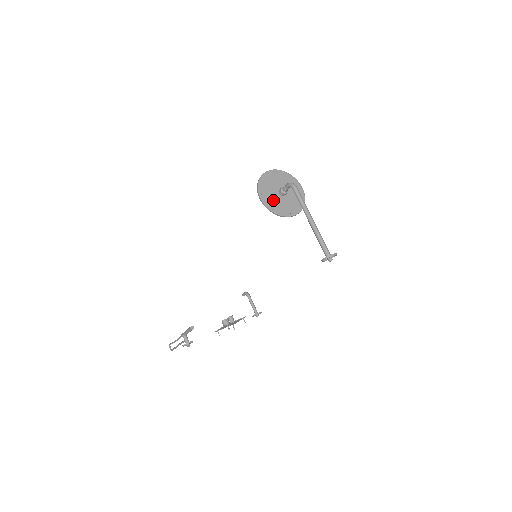
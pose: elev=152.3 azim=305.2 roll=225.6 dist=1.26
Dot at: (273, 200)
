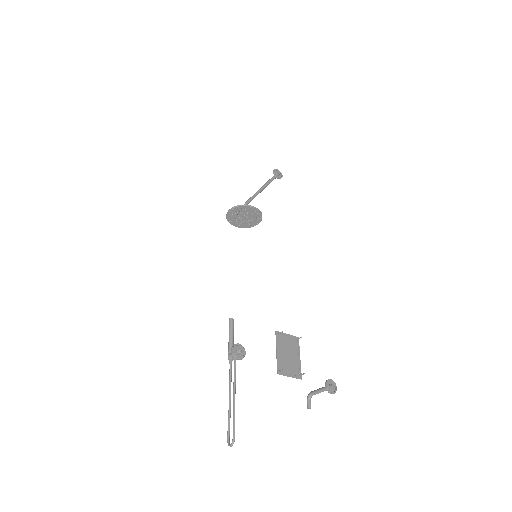
Dot at: (238, 211)
